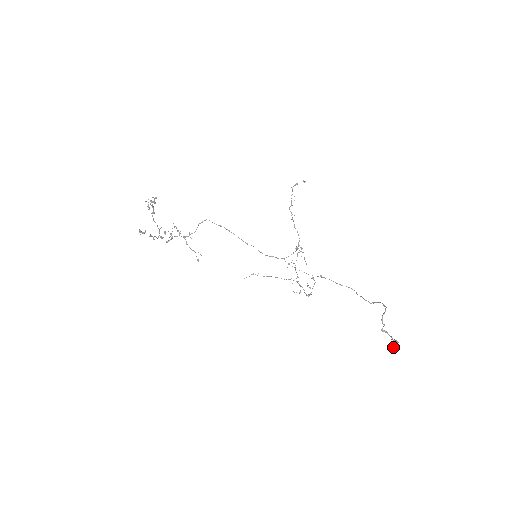
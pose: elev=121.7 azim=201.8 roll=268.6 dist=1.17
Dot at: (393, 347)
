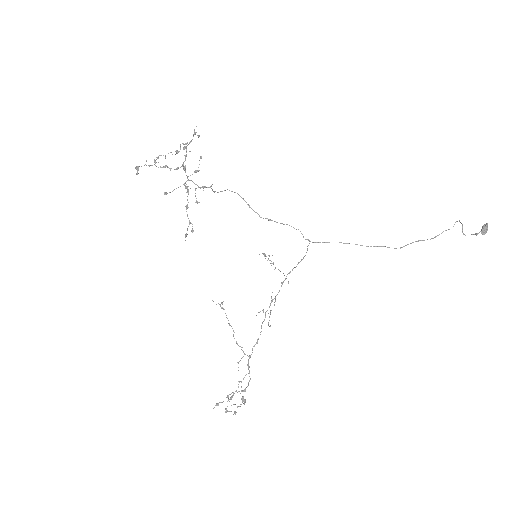
Dot at: (487, 227)
